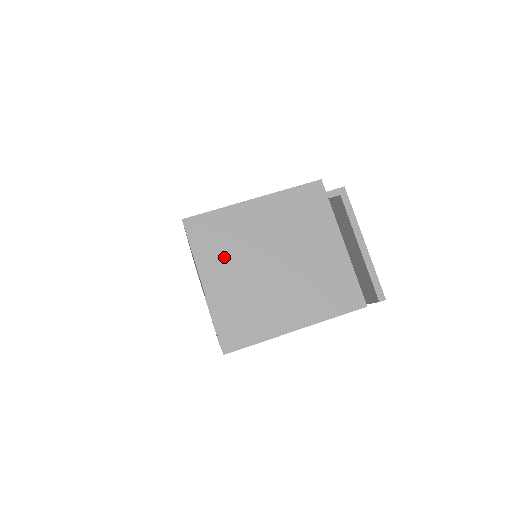
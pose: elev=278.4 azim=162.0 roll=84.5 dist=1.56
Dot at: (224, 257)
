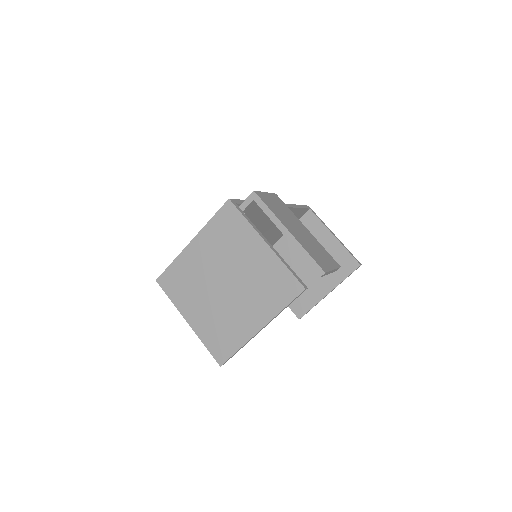
Dot at: (191, 296)
